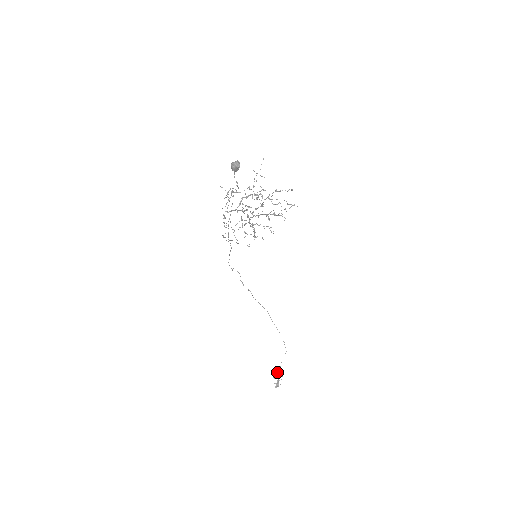
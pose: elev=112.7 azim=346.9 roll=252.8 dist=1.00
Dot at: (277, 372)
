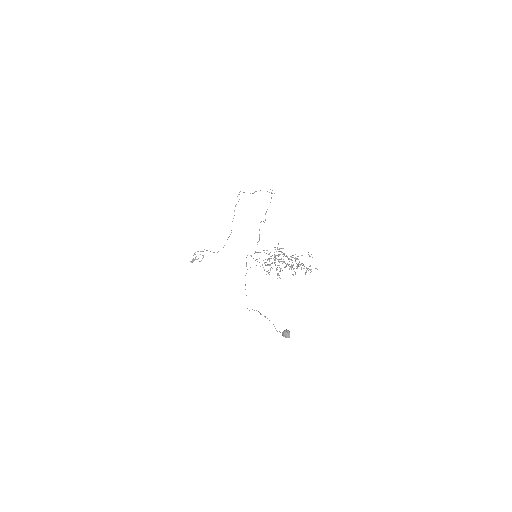
Dot at: occluded
